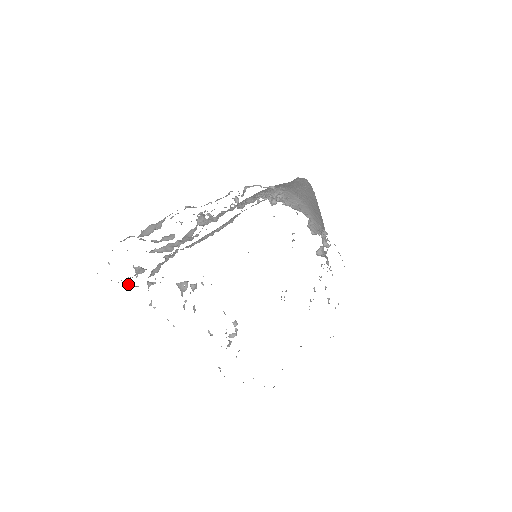
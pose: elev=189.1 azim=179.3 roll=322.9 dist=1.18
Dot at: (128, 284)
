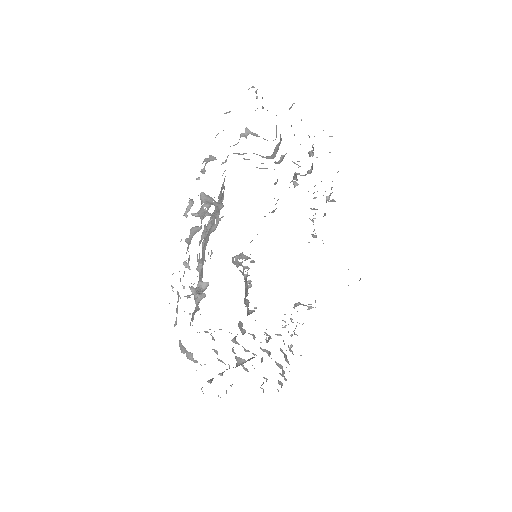
Dot at: occluded
